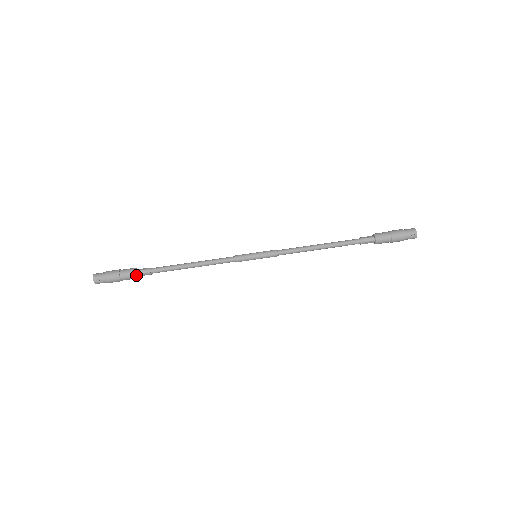
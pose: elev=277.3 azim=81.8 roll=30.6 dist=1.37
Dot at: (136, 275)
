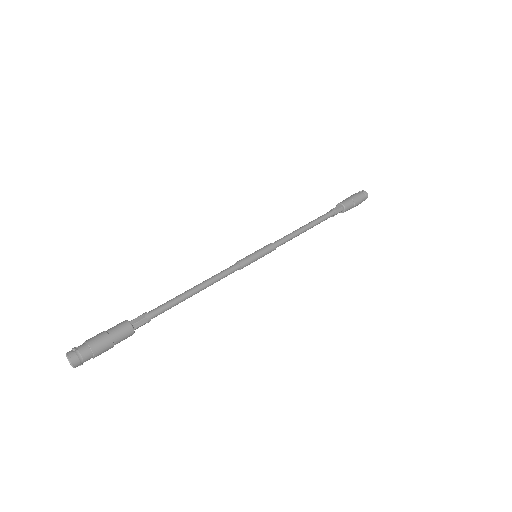
Dot at: (128, 322)
